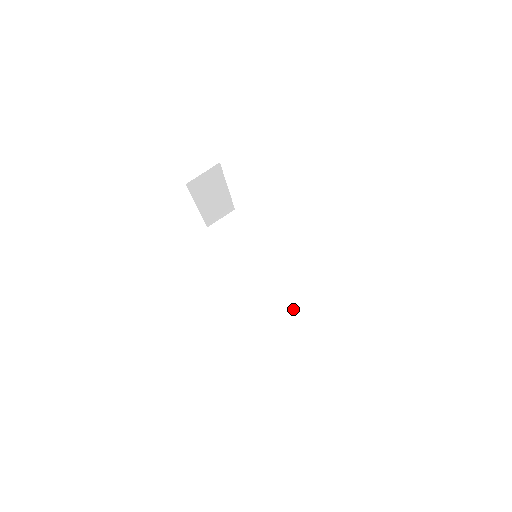
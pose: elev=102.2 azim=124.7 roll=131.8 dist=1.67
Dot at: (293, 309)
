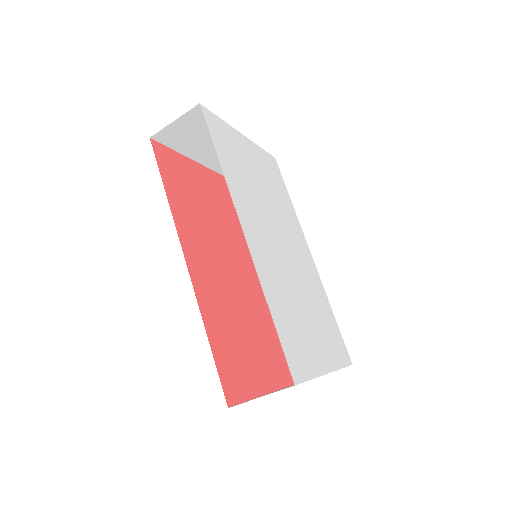
Dot at: occluded
